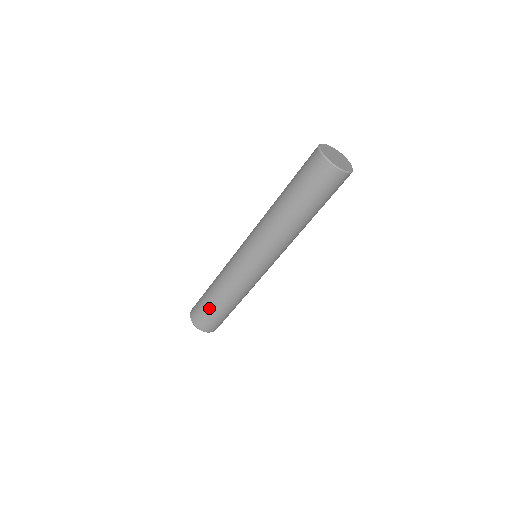
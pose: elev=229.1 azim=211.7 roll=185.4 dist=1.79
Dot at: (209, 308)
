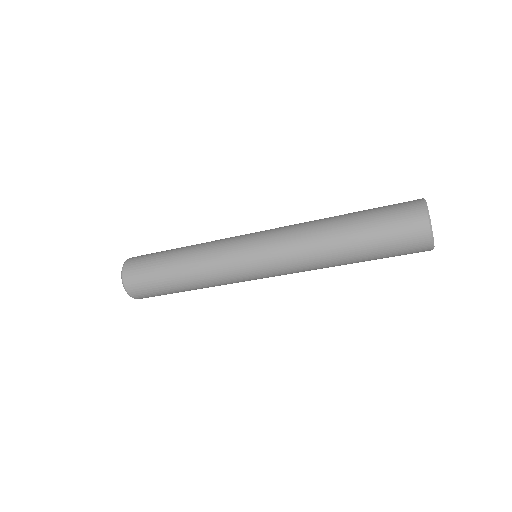
Dot at: (157, 265)
